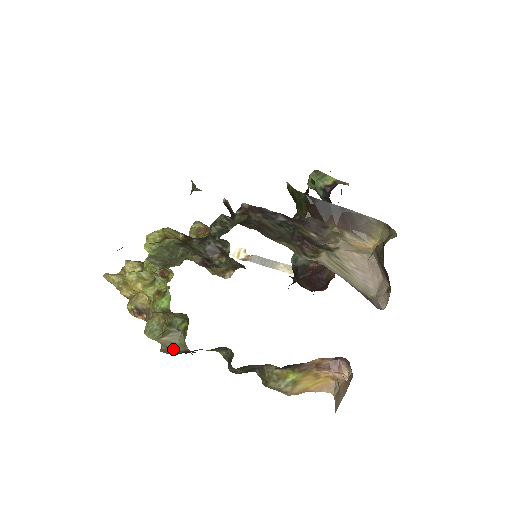
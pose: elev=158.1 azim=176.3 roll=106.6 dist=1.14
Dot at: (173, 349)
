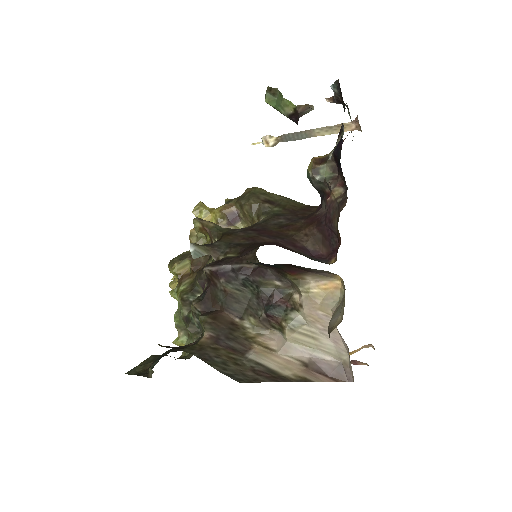
Dot at: occluded
